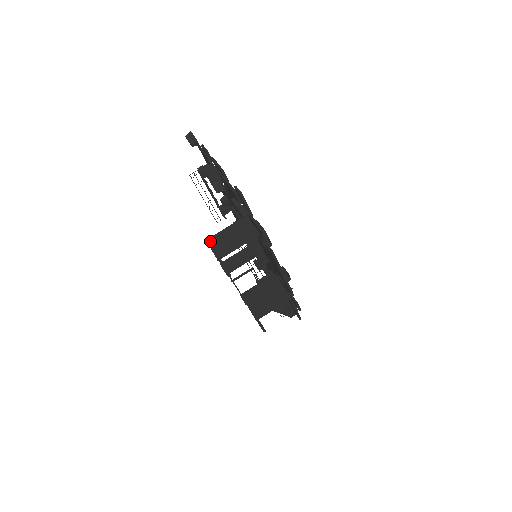
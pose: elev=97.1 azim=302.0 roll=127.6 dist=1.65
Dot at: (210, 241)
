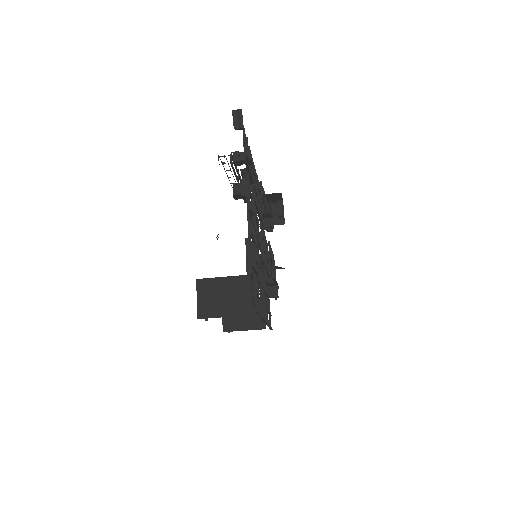
Dot at: (200, 285)
